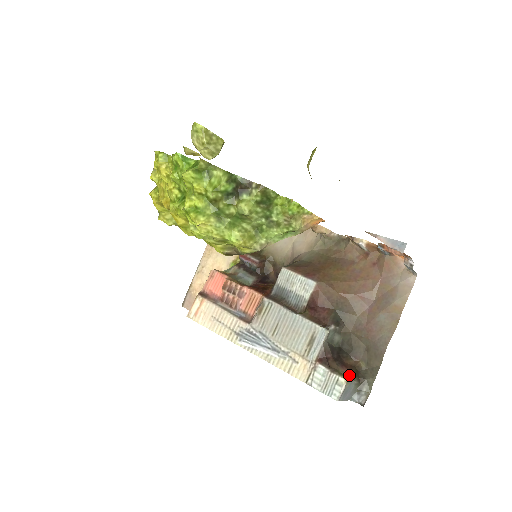
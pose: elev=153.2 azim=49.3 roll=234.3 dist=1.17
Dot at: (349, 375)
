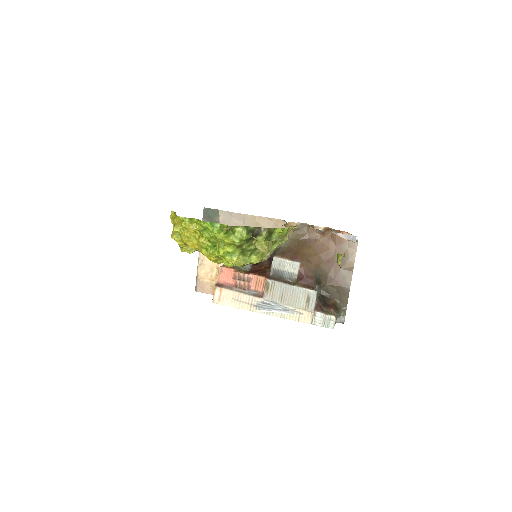
Dot at: (334, 311)
